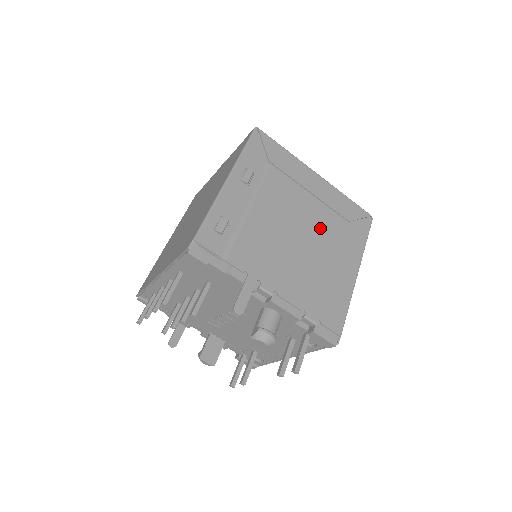
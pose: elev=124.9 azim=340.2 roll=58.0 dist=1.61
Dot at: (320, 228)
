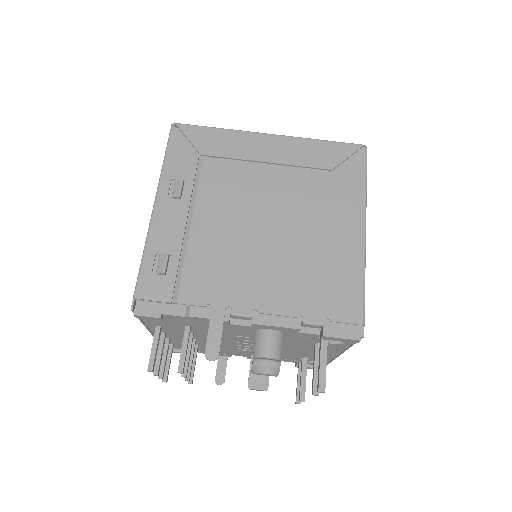
Dot at: (293, 200)
